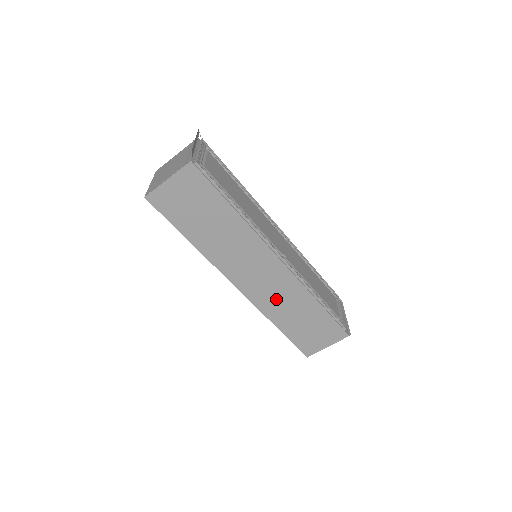
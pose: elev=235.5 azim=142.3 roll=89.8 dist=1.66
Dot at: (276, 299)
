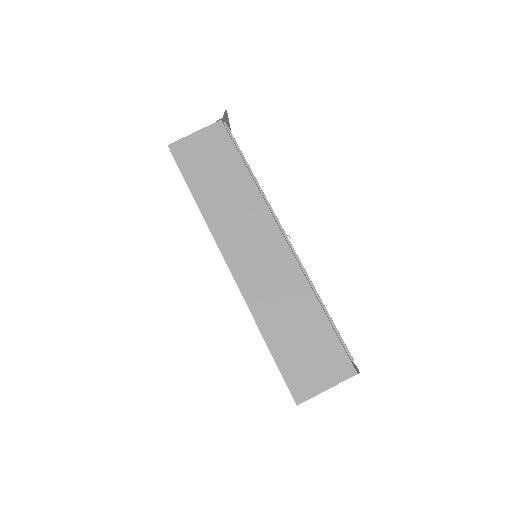
Dot at: (270, 292)
